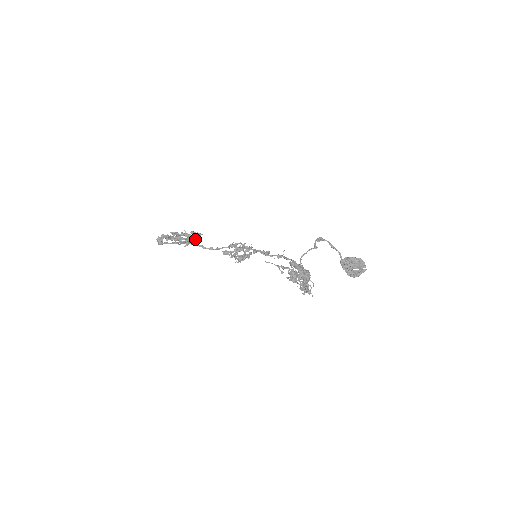
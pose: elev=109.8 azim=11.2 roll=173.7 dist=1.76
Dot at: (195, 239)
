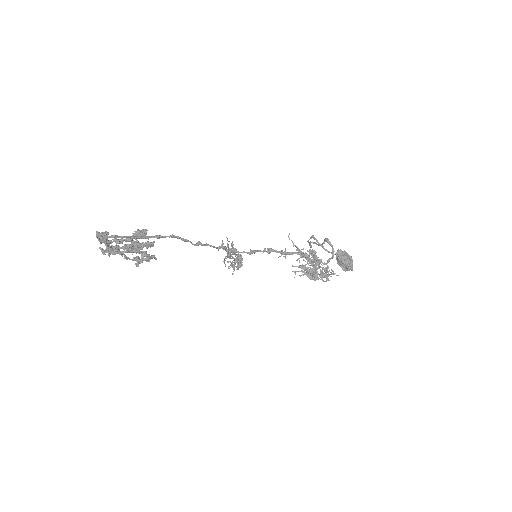
Dot at: occluded
